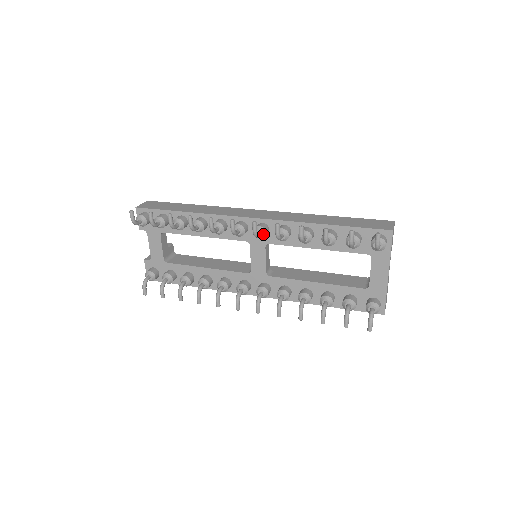
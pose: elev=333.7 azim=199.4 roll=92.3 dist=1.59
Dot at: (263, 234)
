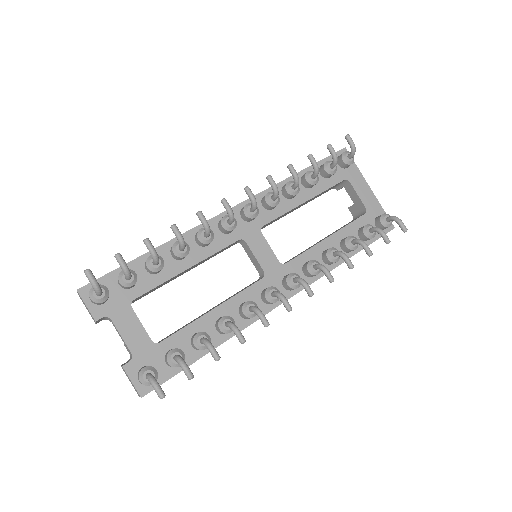
Dot at: occluded
